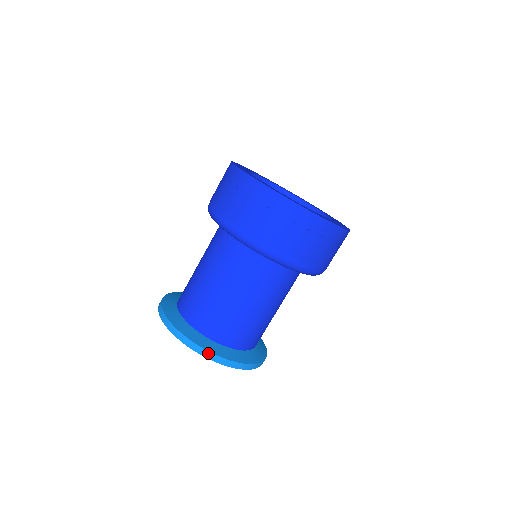
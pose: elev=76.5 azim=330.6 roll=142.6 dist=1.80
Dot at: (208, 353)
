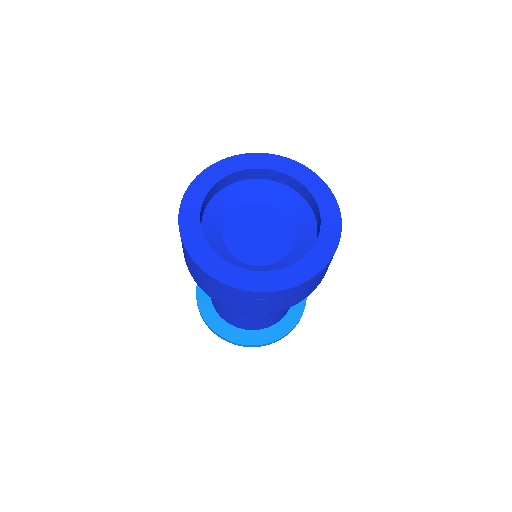
Dot at: (221, 337)
